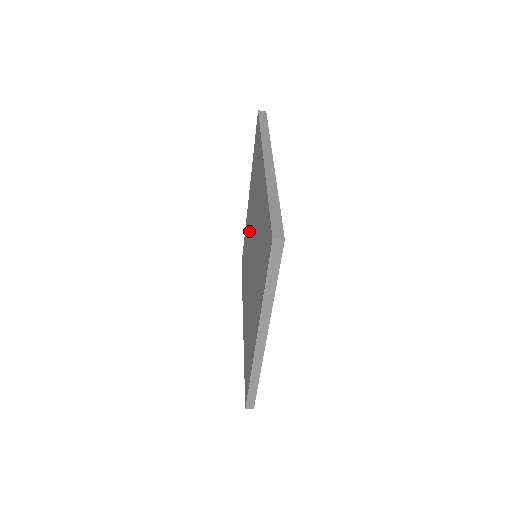
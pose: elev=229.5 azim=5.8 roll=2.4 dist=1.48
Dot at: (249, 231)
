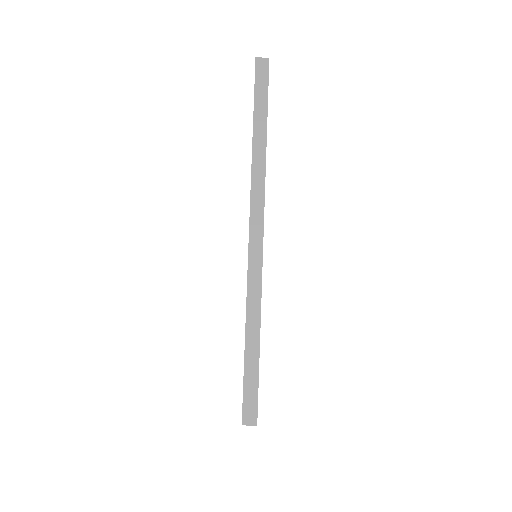
Dot at: occluded
